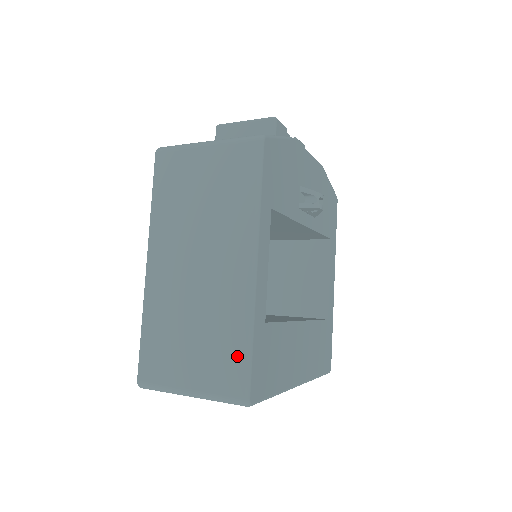
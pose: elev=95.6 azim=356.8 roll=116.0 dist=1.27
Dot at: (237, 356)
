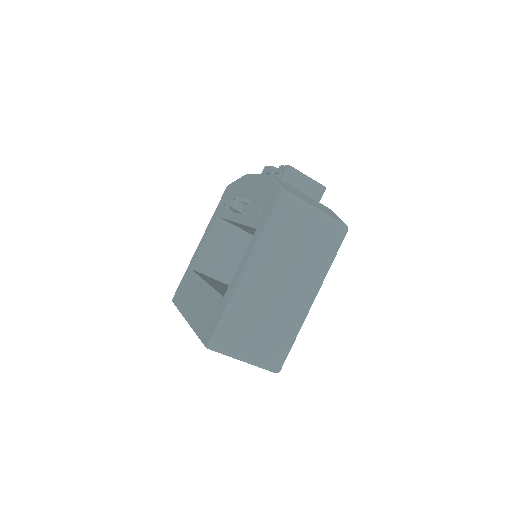
Dot at: (285, 347)
